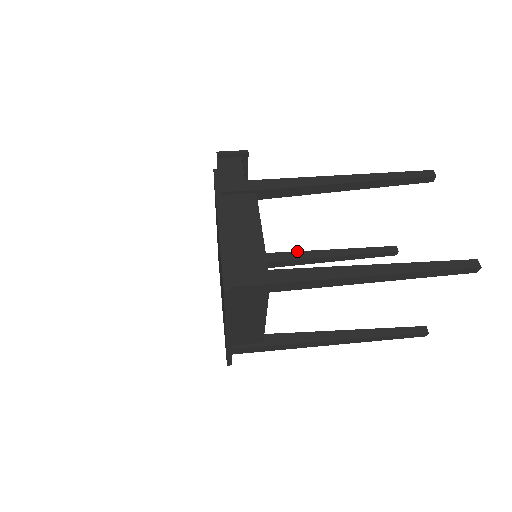
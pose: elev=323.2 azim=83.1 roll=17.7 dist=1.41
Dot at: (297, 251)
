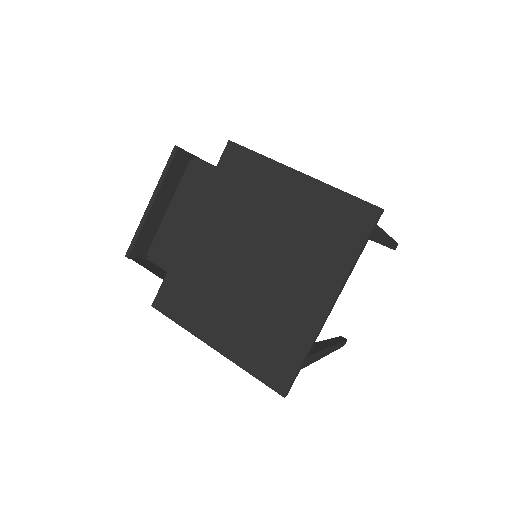
Dot at: occluded
